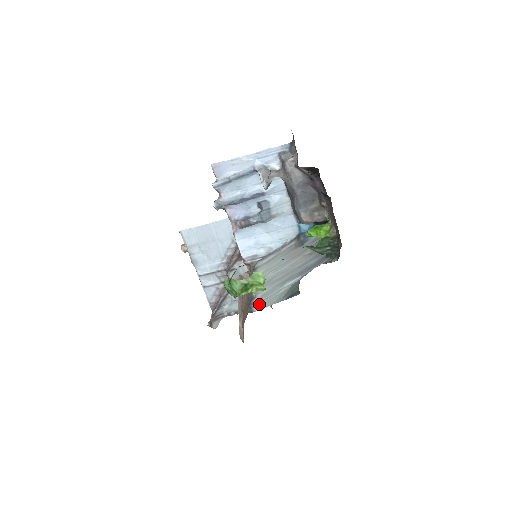
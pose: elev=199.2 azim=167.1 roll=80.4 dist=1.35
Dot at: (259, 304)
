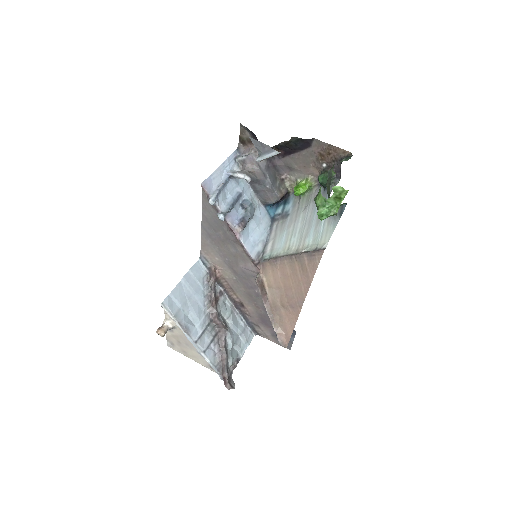
Dot at: (322, 243)
